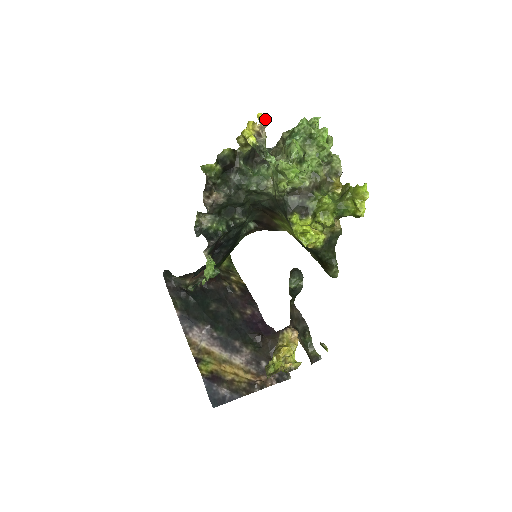
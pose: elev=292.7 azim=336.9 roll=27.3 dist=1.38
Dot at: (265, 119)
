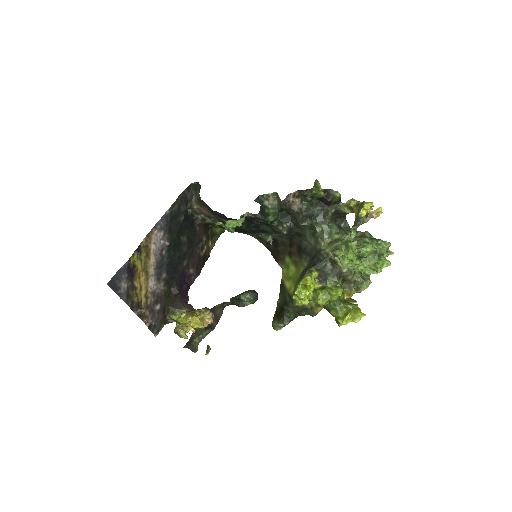
Dot at: (378, 214)
